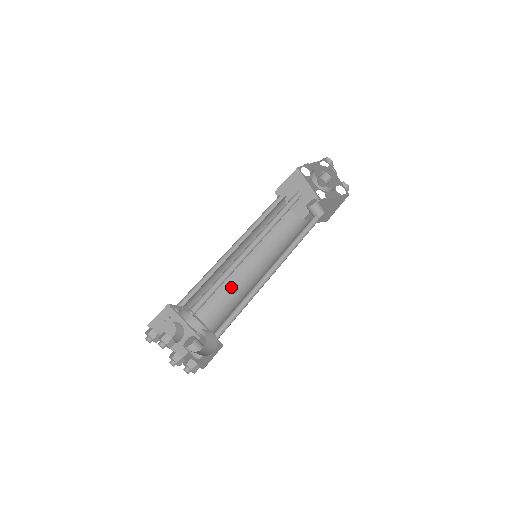
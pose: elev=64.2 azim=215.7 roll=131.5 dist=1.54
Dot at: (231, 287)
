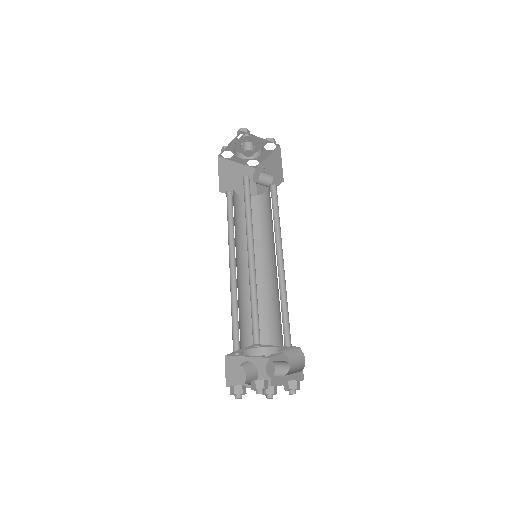
Dot at: (257, 297)
